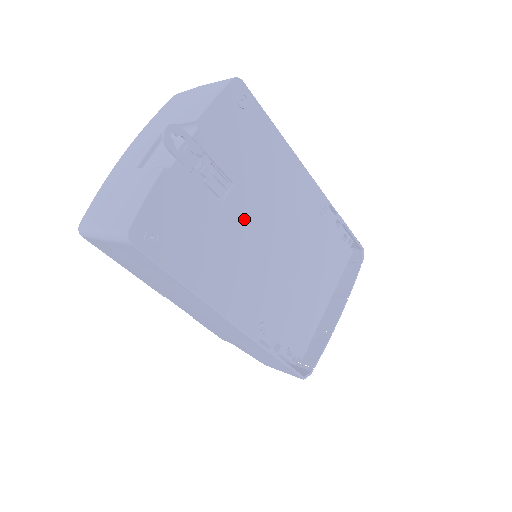
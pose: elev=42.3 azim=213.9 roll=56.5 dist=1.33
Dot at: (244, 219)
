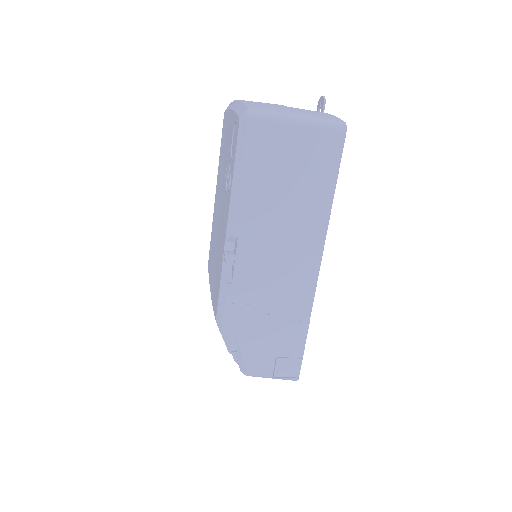
Dot at: occluded
